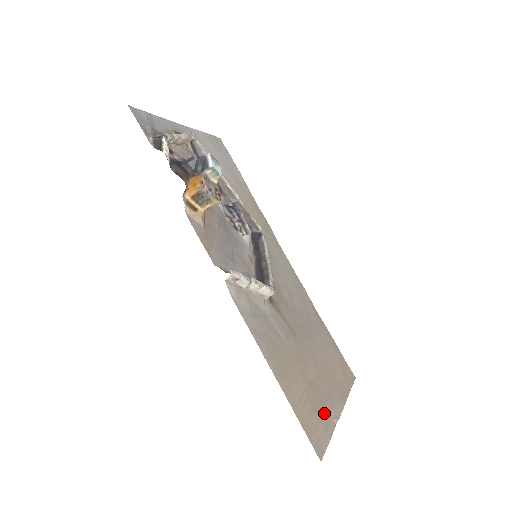
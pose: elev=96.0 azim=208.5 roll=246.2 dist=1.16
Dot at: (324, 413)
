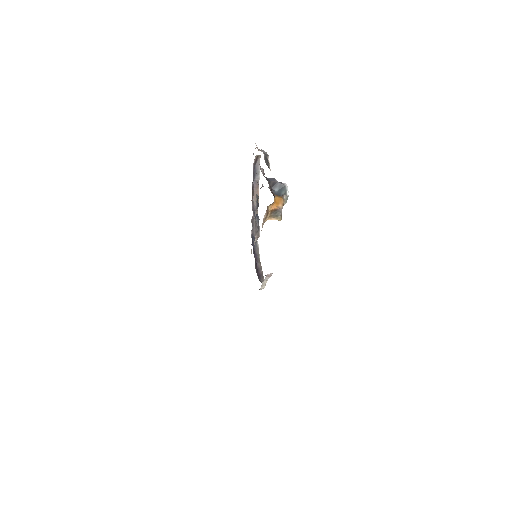
Dot at: occluded
